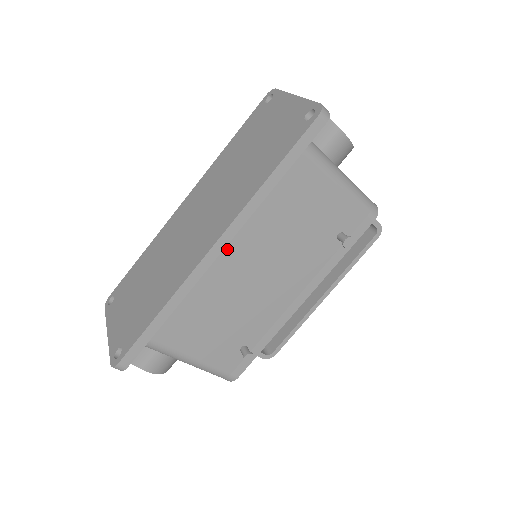
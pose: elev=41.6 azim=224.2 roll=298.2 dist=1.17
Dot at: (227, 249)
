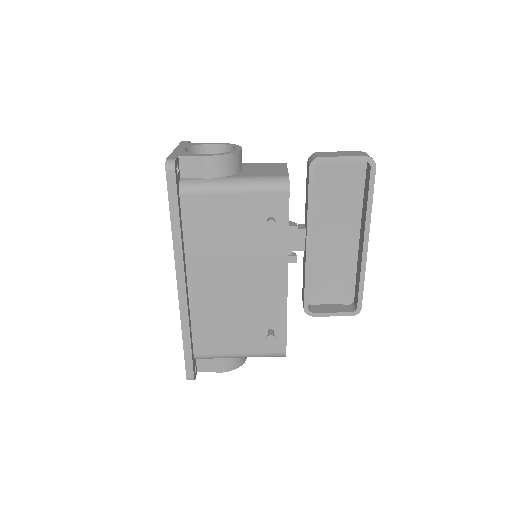
Dot at: (194, 279)
